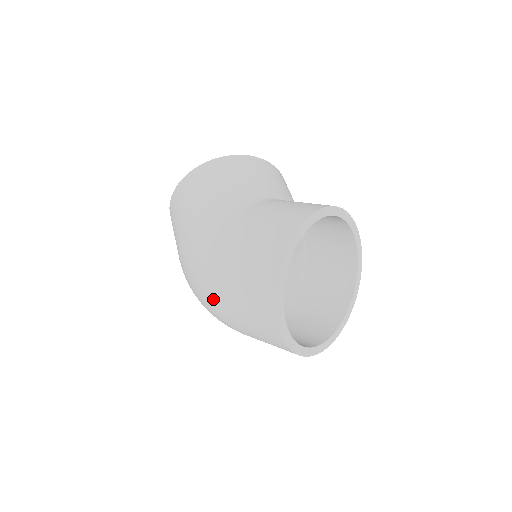
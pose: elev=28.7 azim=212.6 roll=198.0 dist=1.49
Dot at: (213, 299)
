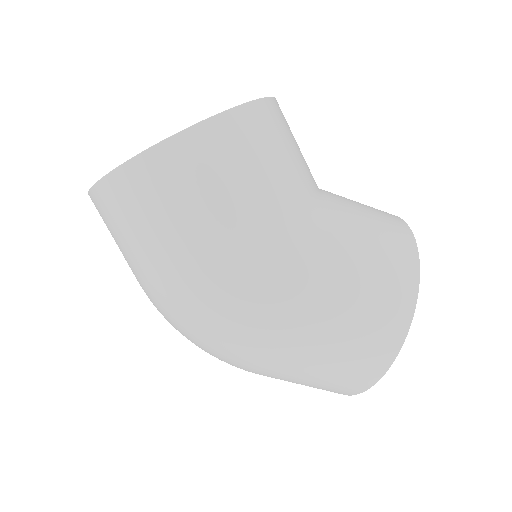
Dot at: (261, 362)
